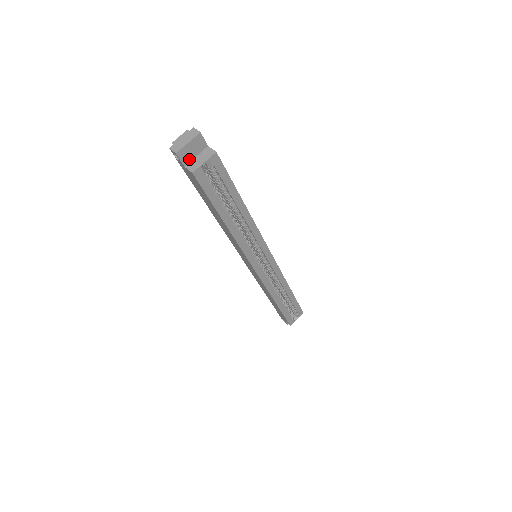
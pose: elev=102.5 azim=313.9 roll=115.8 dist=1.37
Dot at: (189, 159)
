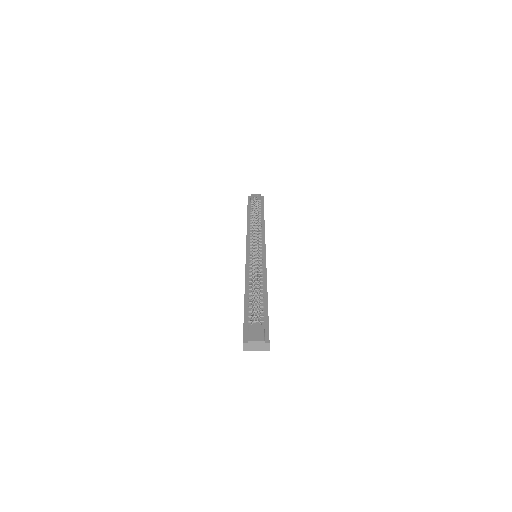
Dot at: occluded
